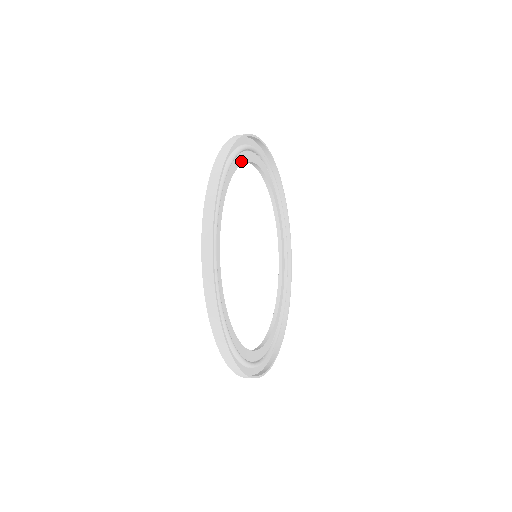
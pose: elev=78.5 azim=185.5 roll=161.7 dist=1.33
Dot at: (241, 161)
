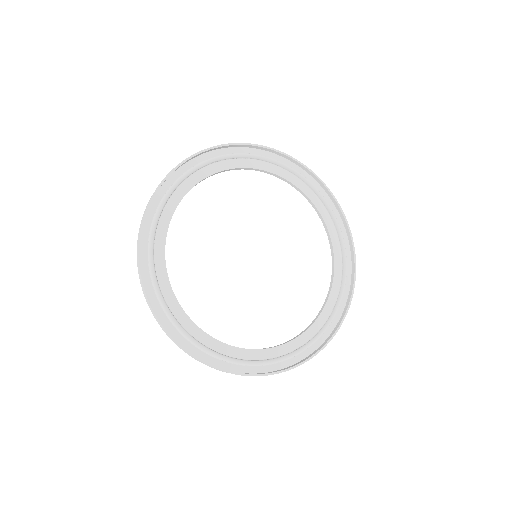
Dot at: (178, 200)
